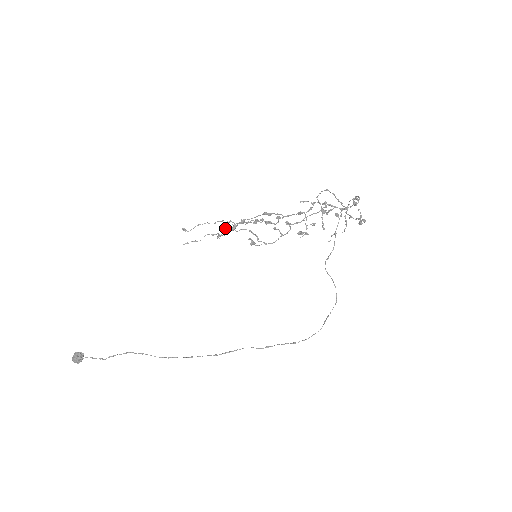
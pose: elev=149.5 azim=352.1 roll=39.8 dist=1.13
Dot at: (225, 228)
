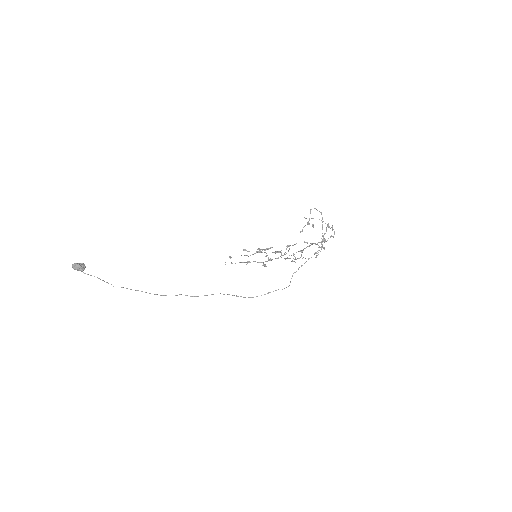
Dot at: (257, 262)
